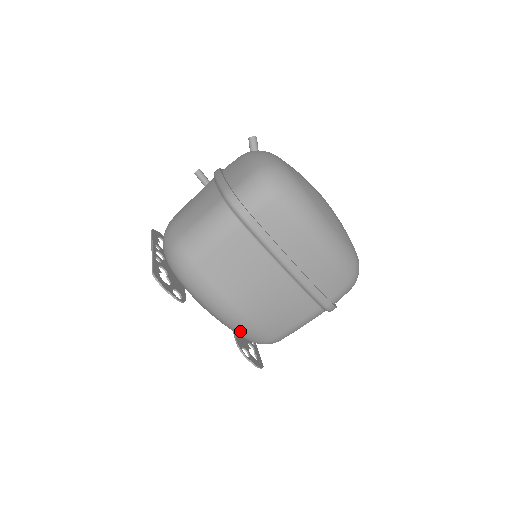
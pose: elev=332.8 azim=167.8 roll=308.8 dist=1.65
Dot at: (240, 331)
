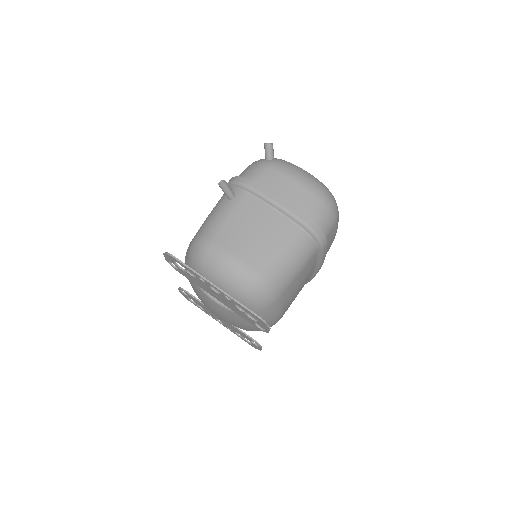
Dot at: occluded
